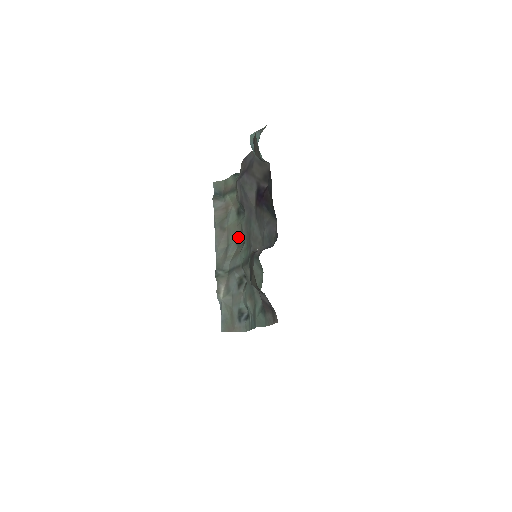
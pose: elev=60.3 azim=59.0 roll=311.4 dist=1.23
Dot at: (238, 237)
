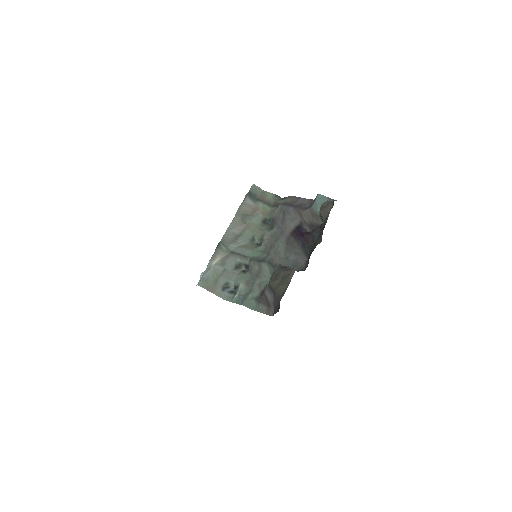
Dot at: (255, 237)
